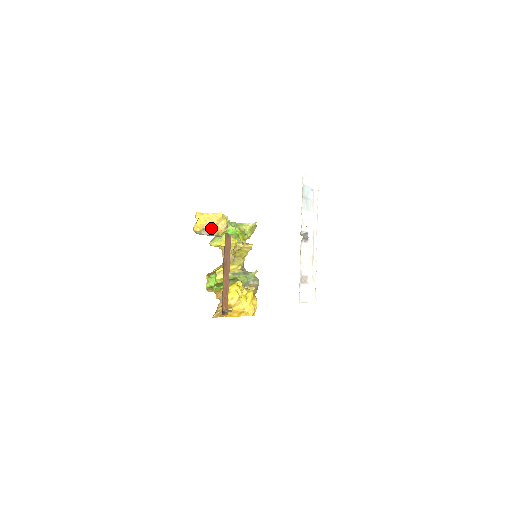
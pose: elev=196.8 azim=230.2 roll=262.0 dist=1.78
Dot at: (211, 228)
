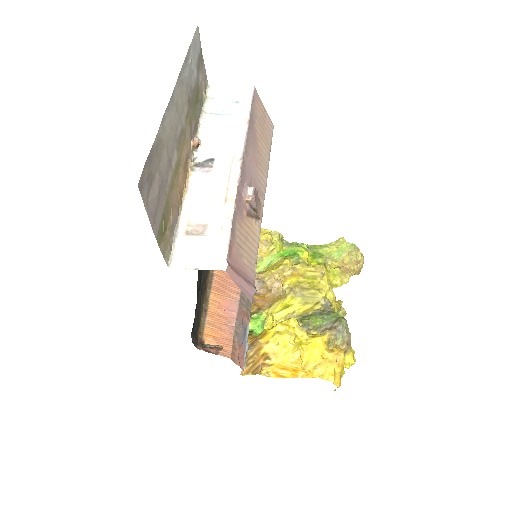
Dot at: occluded
